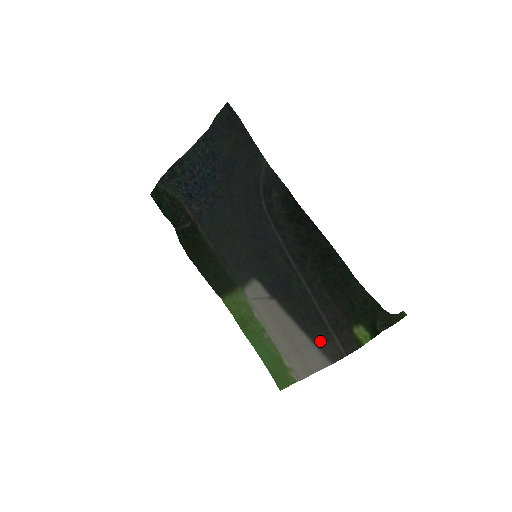
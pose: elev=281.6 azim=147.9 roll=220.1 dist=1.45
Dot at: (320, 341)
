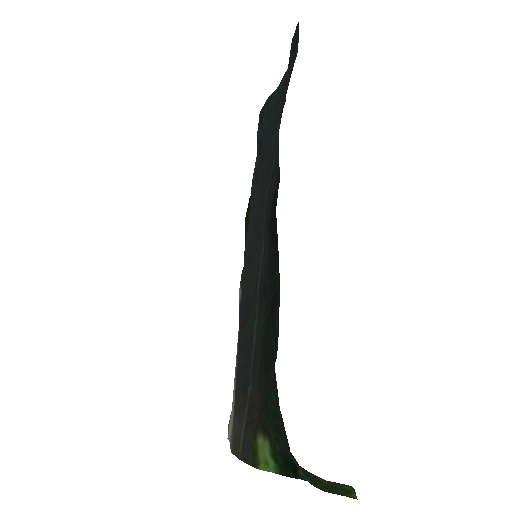
Dot at: (237, 412)
